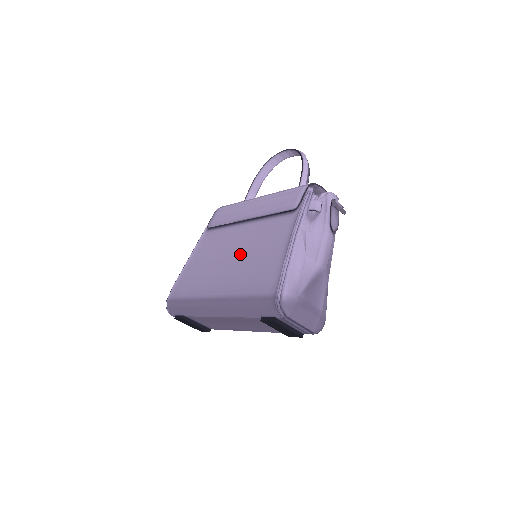
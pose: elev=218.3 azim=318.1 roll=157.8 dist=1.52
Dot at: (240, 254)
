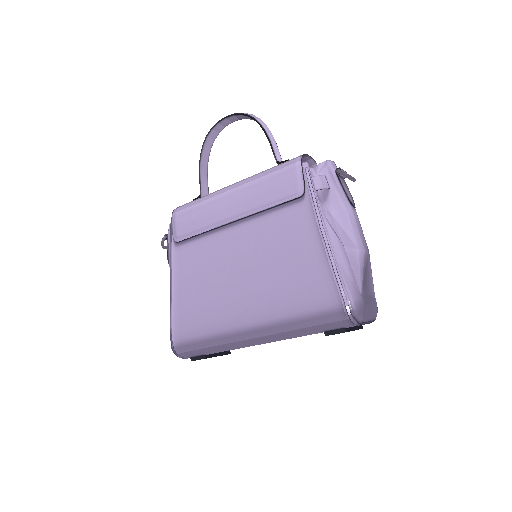
Dot at: (253, 267)
